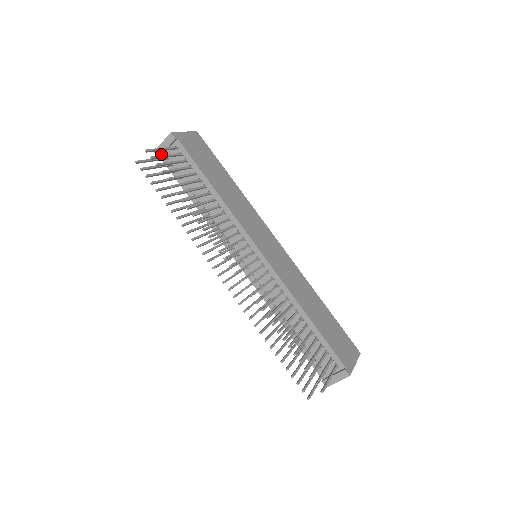
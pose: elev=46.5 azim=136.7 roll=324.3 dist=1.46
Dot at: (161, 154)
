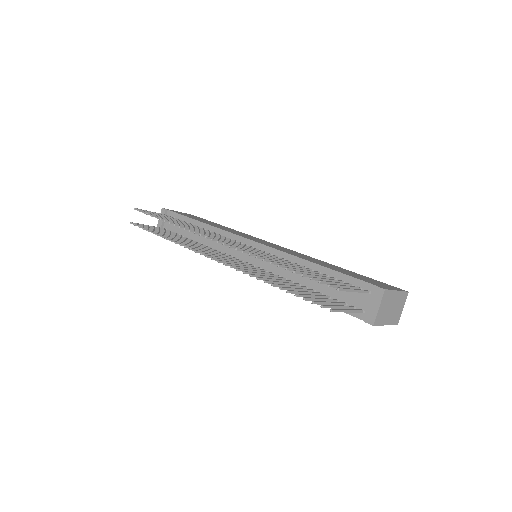
Dot at: occluded
